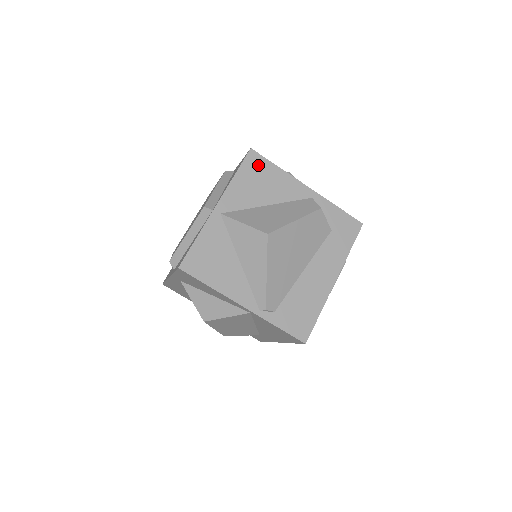
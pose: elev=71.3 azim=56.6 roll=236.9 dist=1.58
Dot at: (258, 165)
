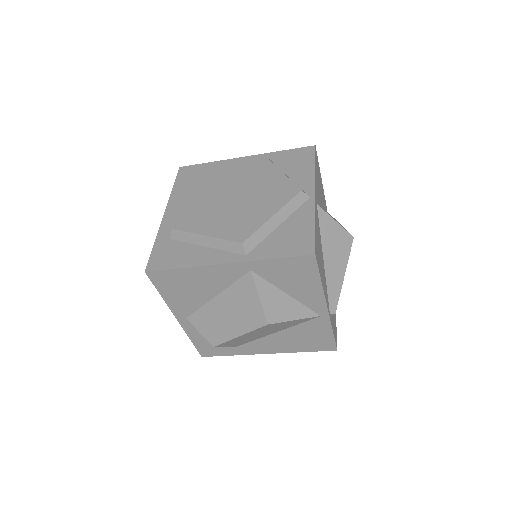
Dot at: occluded
